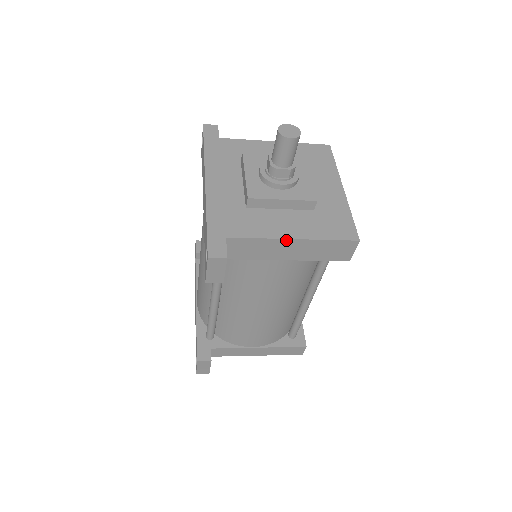
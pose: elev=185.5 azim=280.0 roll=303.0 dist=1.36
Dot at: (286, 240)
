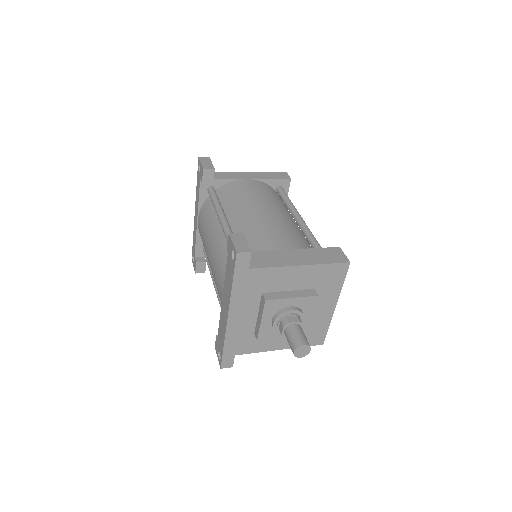
Dot at: (275, 349)
